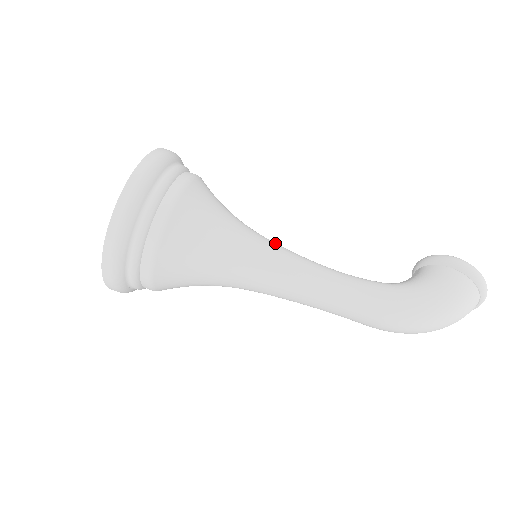
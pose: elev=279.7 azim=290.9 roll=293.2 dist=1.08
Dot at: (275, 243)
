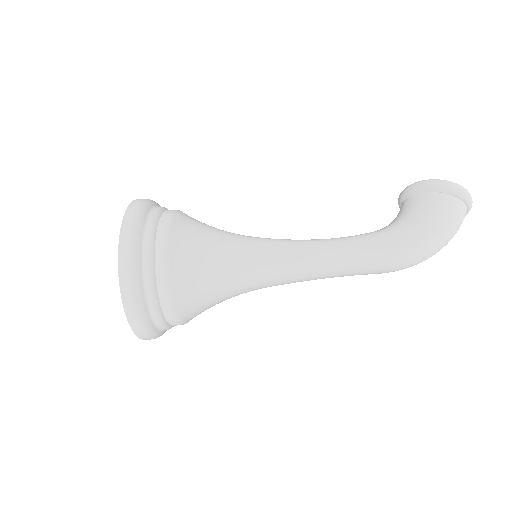
Dot at: (267, 239)
